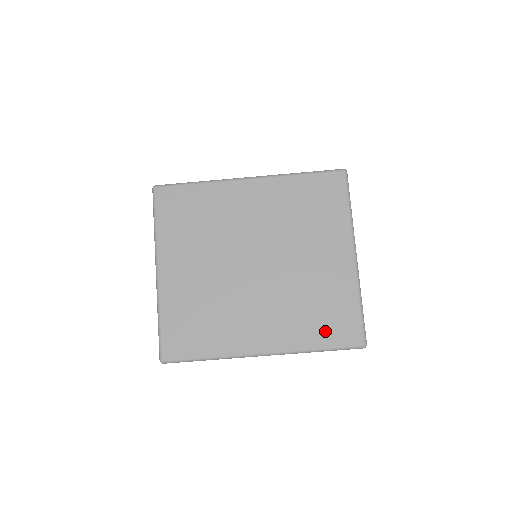
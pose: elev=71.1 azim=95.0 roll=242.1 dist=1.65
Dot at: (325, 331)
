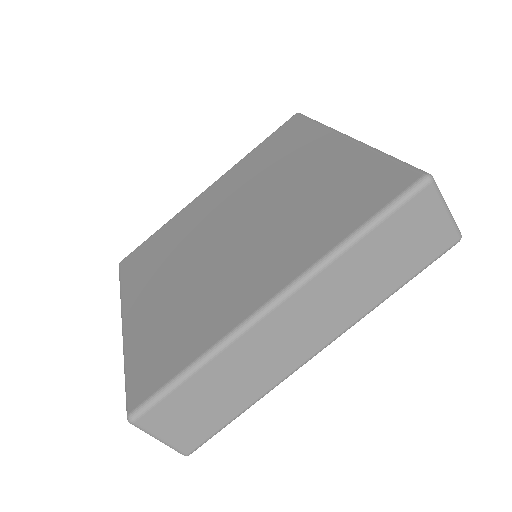
Dot at: (352, 210)
